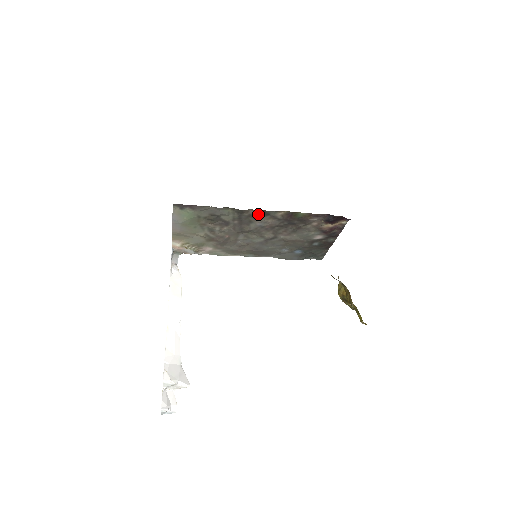
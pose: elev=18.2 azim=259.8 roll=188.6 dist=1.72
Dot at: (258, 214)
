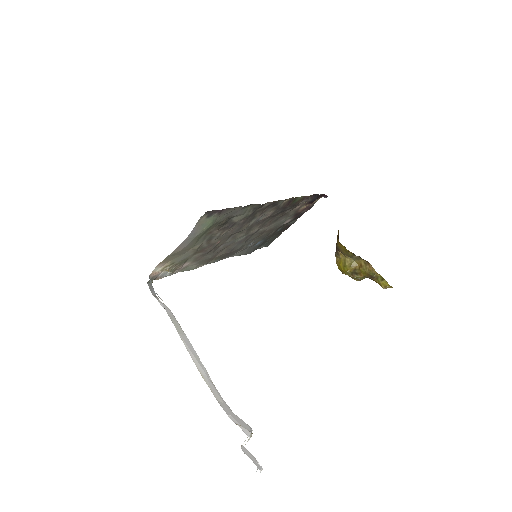
Dot at: (267, 206)
